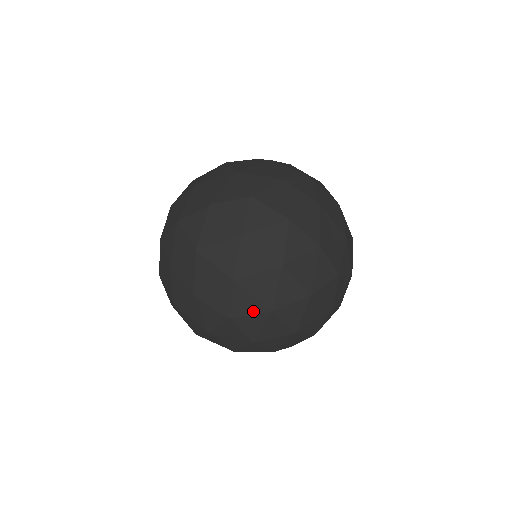
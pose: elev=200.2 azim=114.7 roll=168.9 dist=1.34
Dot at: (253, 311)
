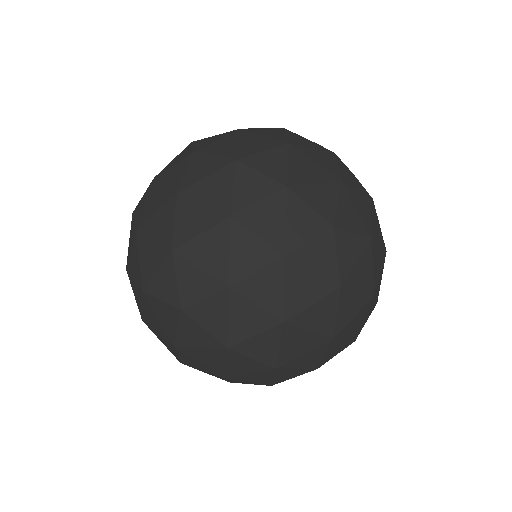
Dot at: (206, 292)
